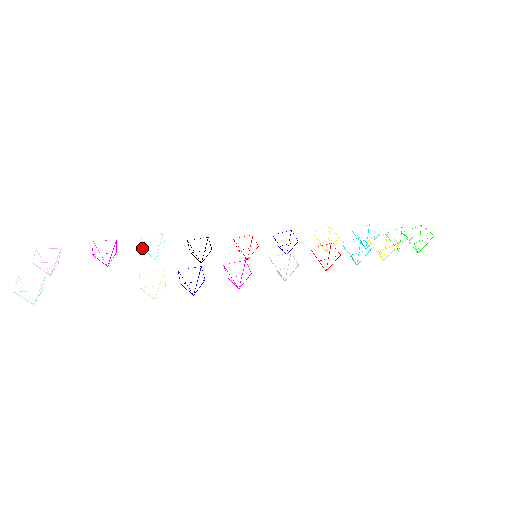
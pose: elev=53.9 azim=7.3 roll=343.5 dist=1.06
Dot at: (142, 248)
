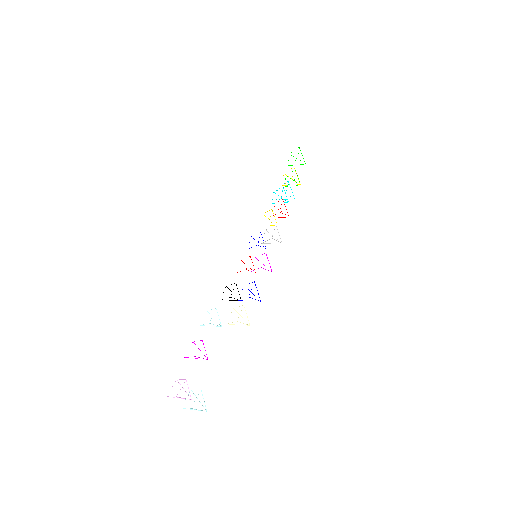
Dot at: (209, 323)
